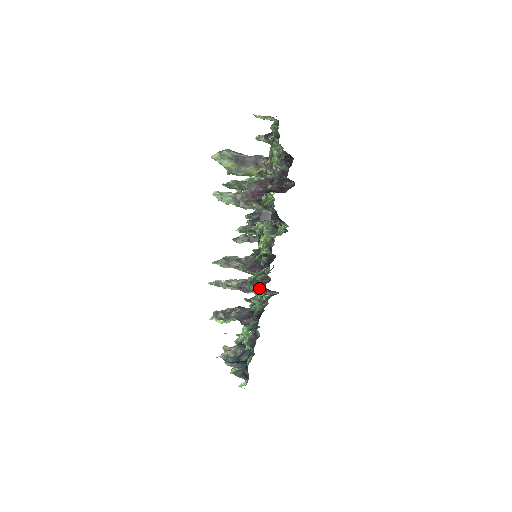
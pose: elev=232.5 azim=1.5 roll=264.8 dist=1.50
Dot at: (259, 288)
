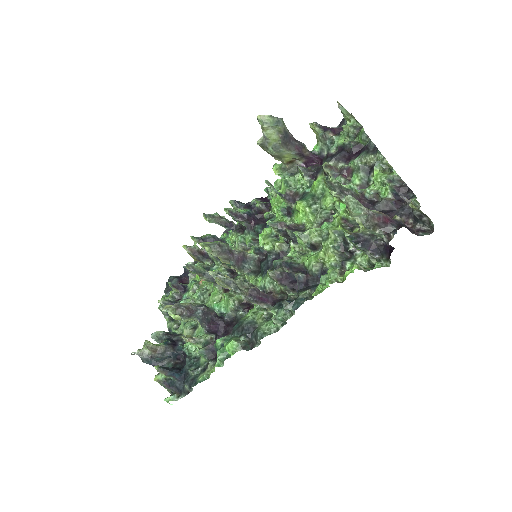
Dot at: (276, 304)
